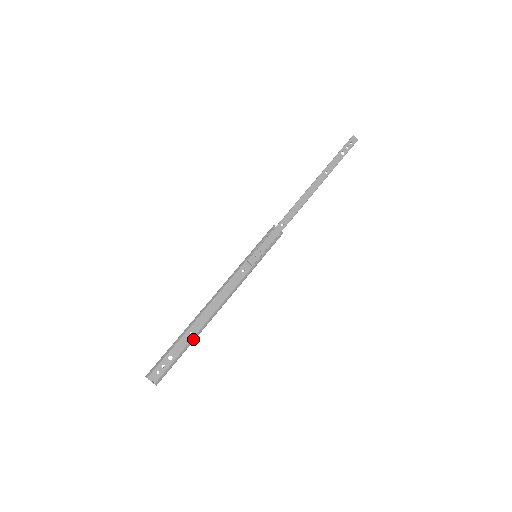
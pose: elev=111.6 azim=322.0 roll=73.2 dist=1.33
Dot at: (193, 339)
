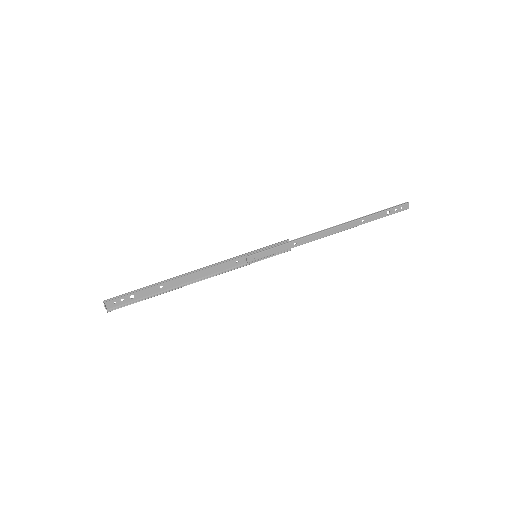
Dot at: (160, 293)
